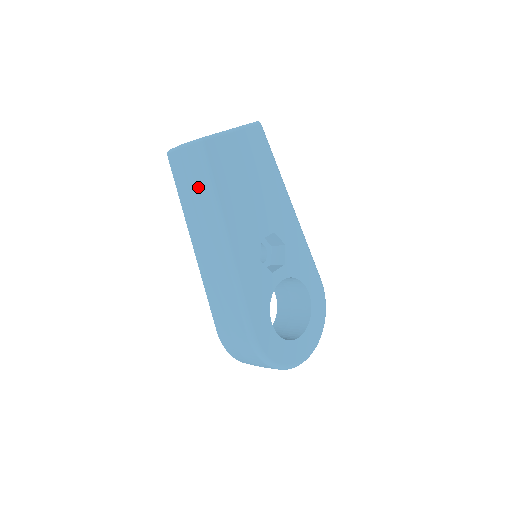
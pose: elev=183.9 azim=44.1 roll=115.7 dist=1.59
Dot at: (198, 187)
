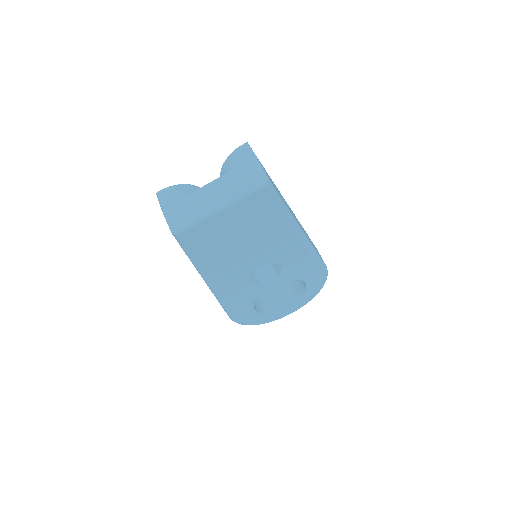
Dot at: occluded
